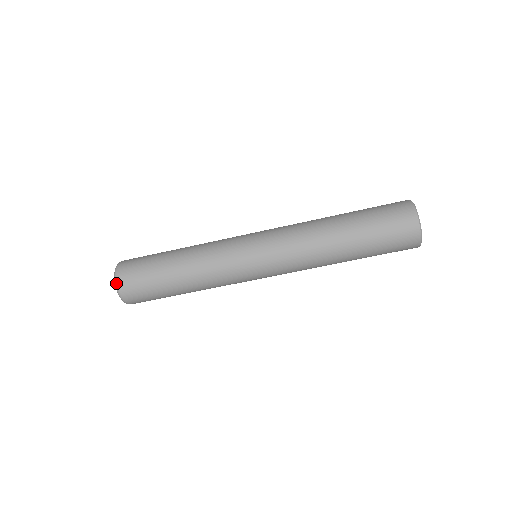
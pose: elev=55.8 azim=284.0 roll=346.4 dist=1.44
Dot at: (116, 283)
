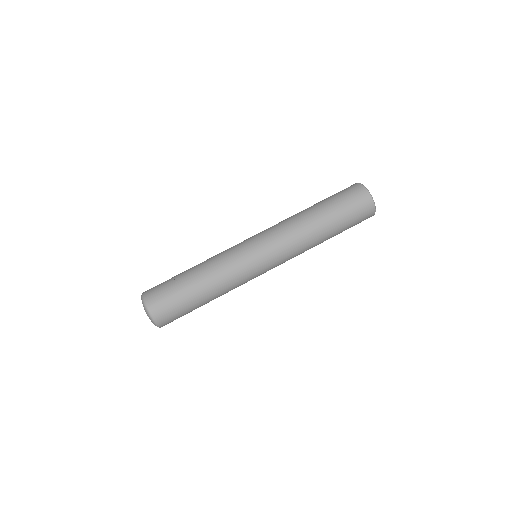
Dot at: (143, 293)
